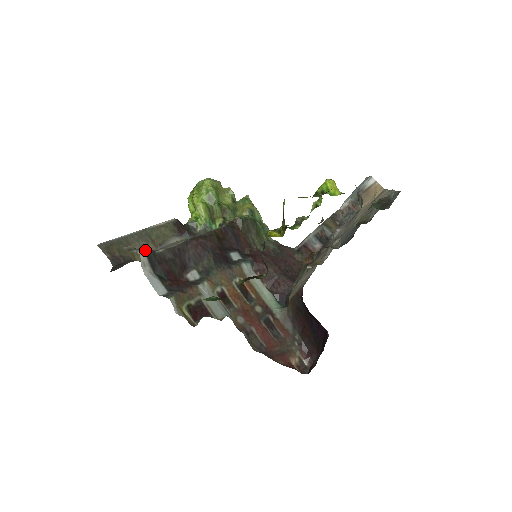
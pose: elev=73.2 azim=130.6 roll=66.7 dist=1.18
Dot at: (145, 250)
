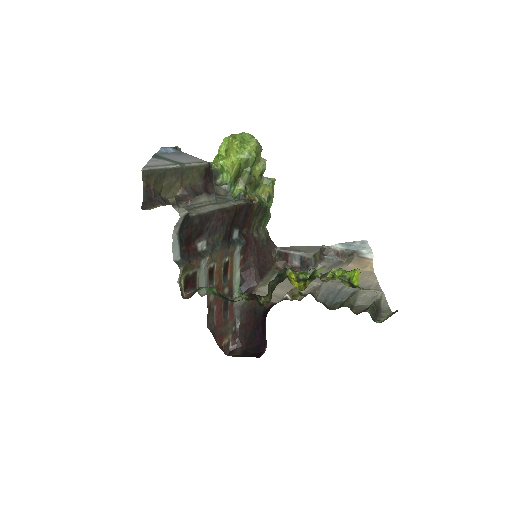
Dot at: (186, 214)
